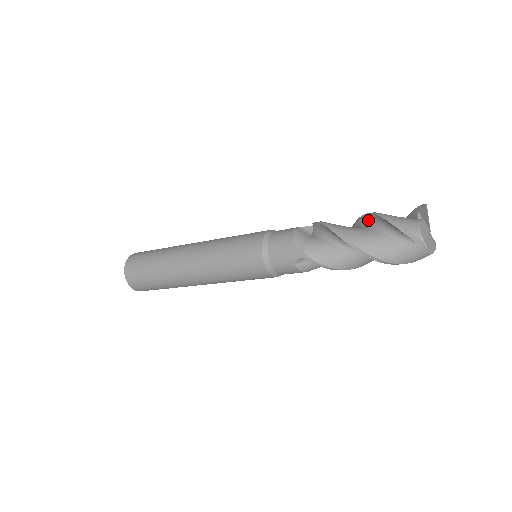
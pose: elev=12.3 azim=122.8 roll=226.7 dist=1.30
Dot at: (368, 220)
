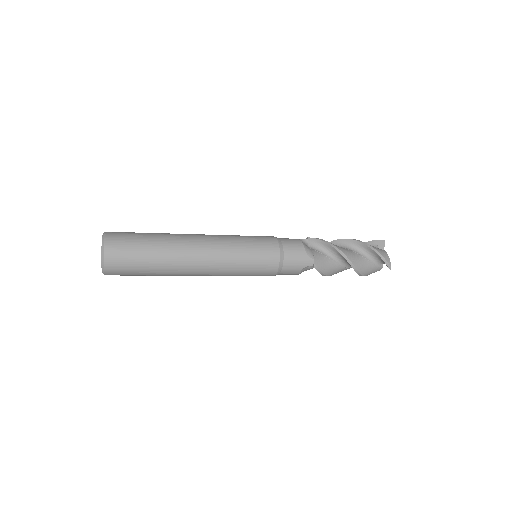
Dot at: (350, 244)
